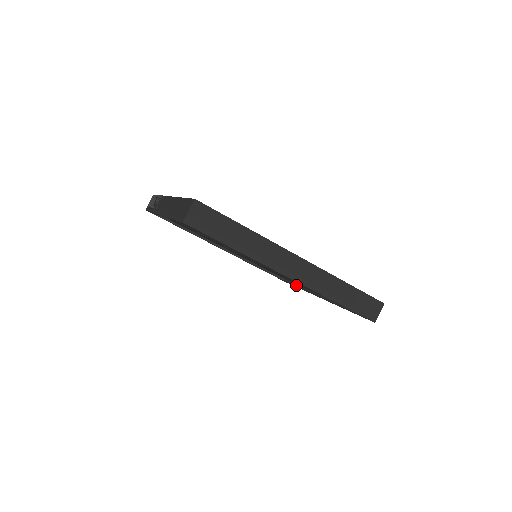
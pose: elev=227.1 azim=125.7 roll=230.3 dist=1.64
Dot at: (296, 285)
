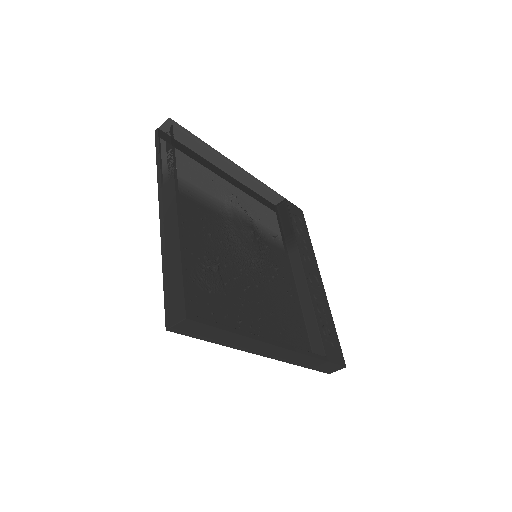
Dot at: occluded
